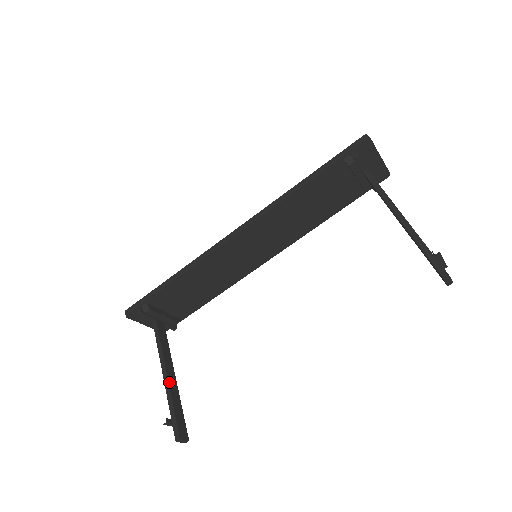
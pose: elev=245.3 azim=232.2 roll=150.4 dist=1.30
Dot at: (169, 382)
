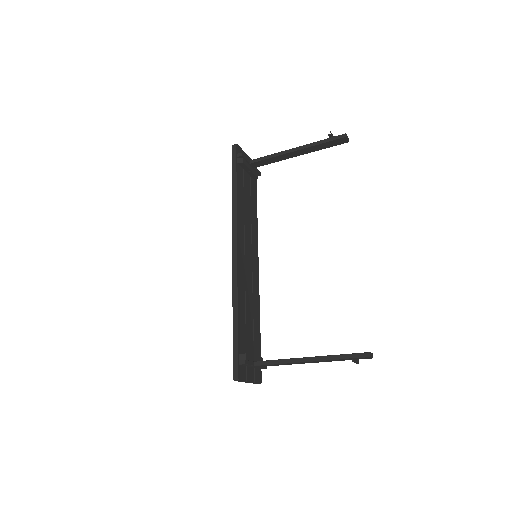
Dot at: (317, 357)
